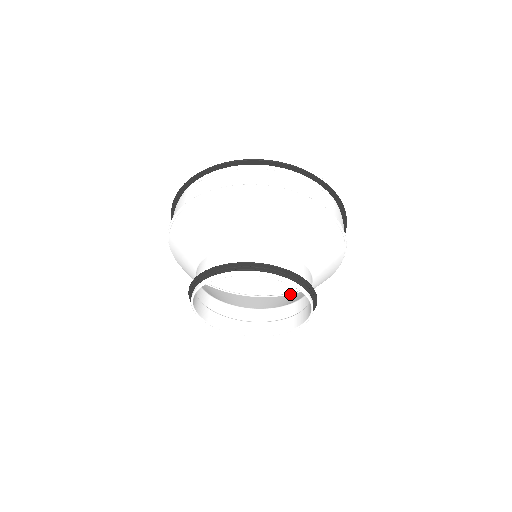
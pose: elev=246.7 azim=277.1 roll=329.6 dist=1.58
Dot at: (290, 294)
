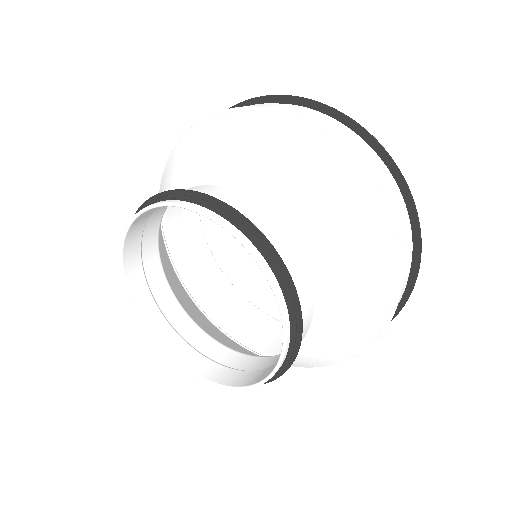
Dot at: (255, 352)
